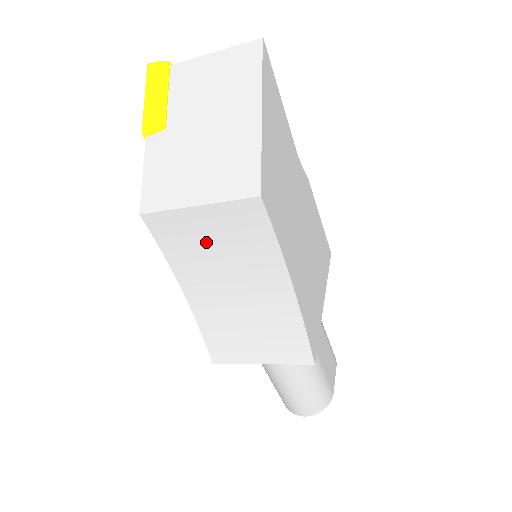
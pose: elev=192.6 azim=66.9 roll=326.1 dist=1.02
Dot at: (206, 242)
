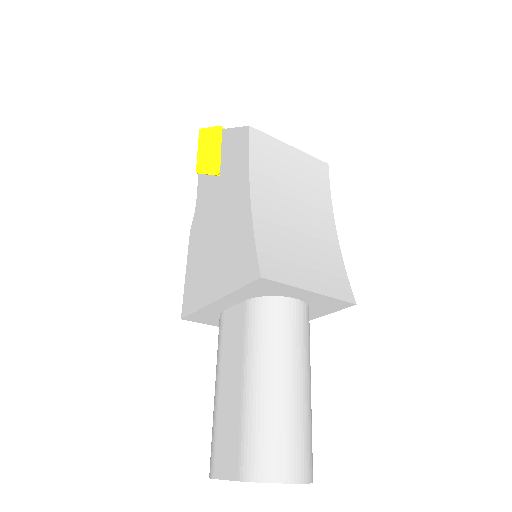
Dot at: (286, 171)
